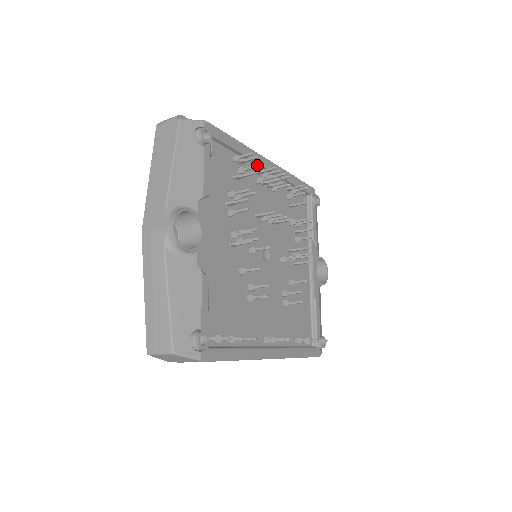
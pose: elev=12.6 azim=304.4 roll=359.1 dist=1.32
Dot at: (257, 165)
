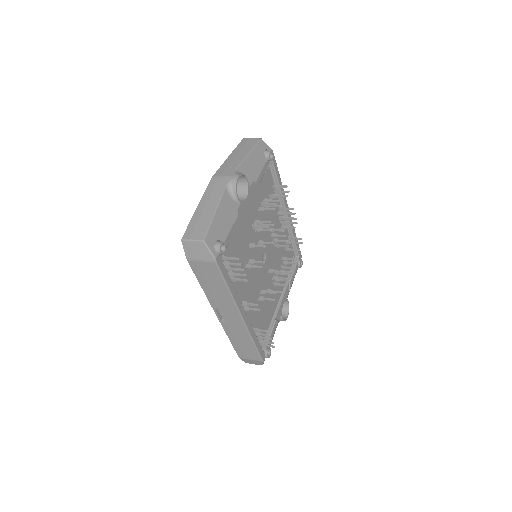
Dot at: (287, 195)
